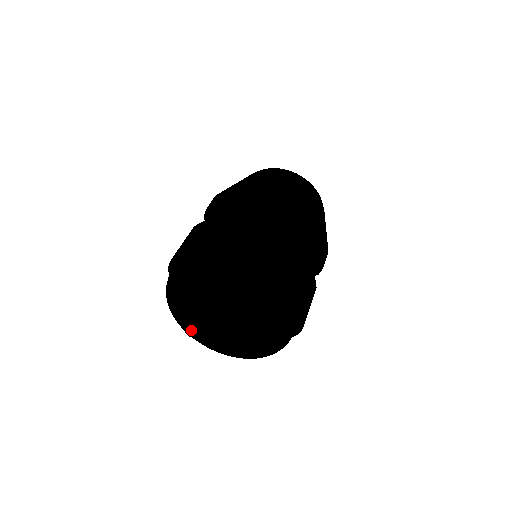
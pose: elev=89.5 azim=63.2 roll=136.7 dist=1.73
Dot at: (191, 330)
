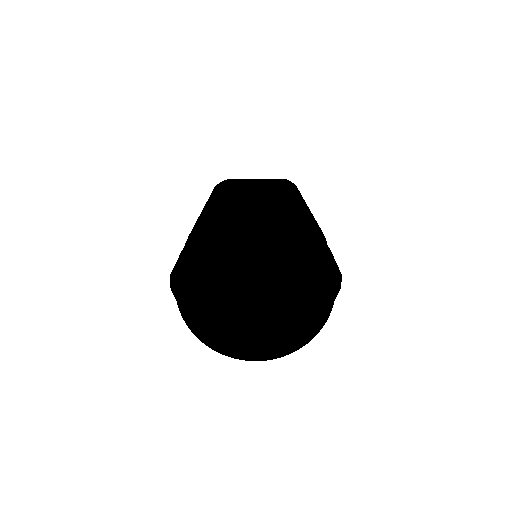
Dot at: (201, 296)
